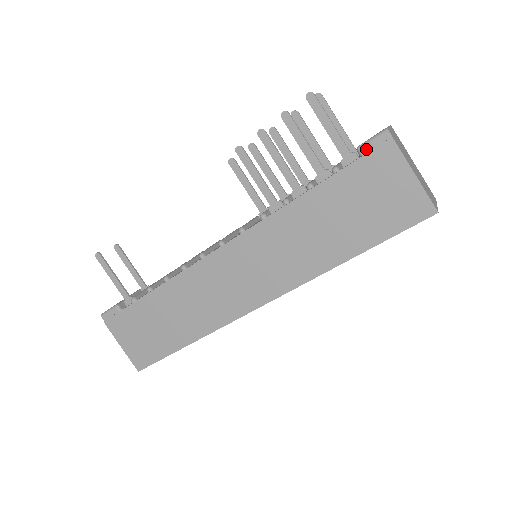
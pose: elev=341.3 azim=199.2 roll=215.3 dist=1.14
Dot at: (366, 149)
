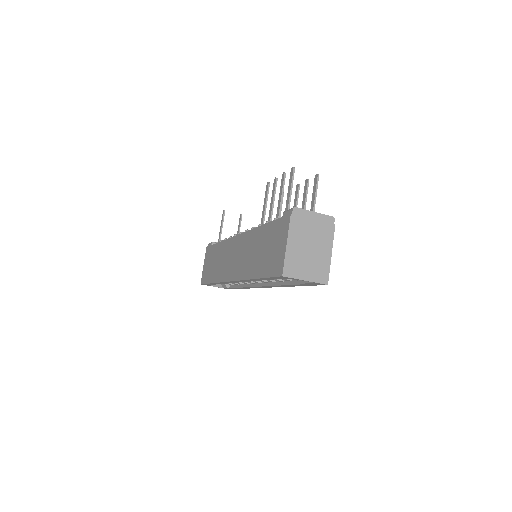
Dot at: (284, 214)
